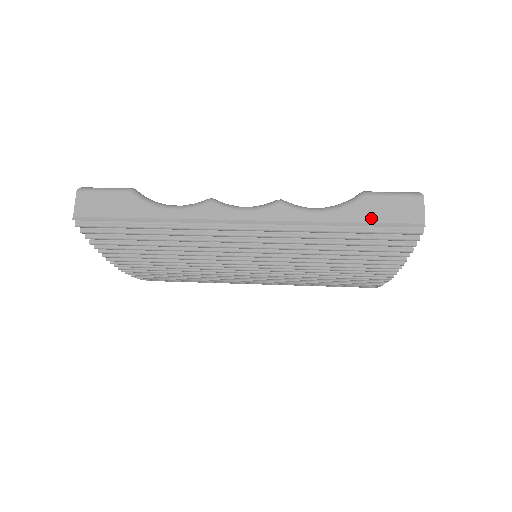
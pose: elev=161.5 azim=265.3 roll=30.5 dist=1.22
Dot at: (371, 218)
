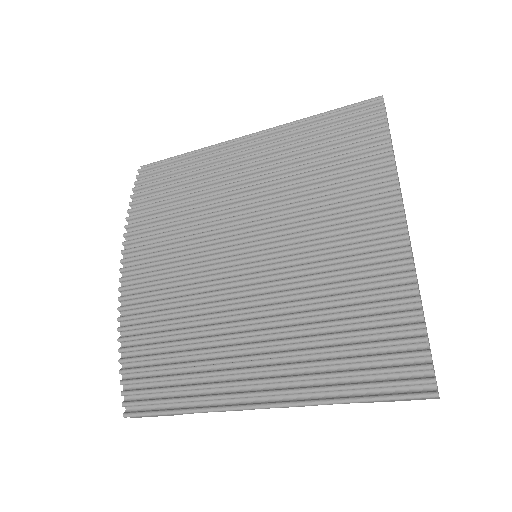
Dot at: occluded
